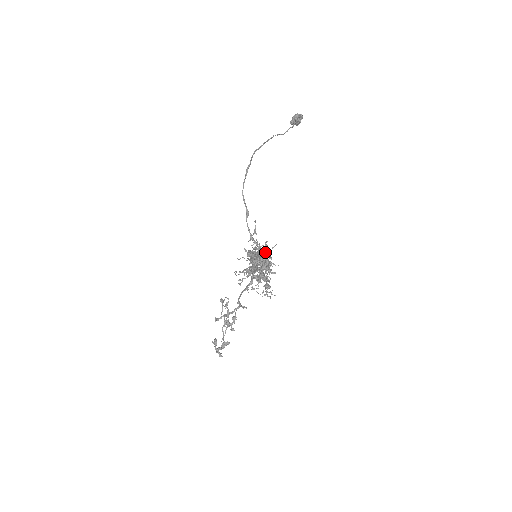
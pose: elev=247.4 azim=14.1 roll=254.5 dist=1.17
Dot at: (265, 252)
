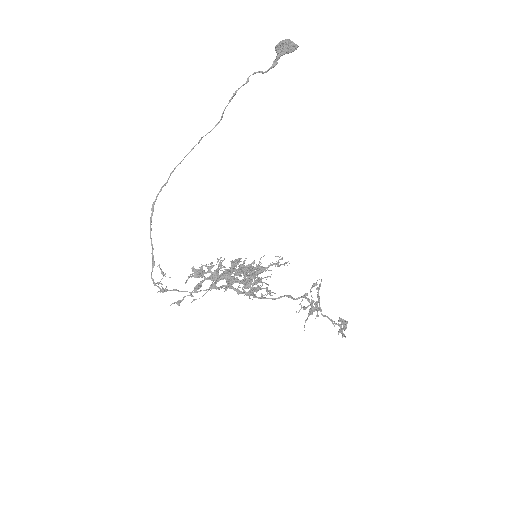
Dot at: (201, 275)
